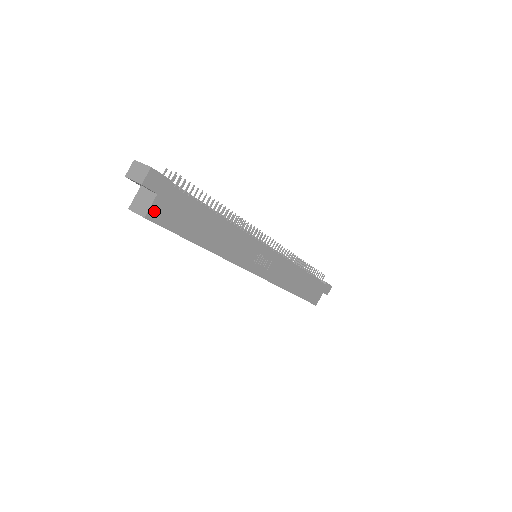
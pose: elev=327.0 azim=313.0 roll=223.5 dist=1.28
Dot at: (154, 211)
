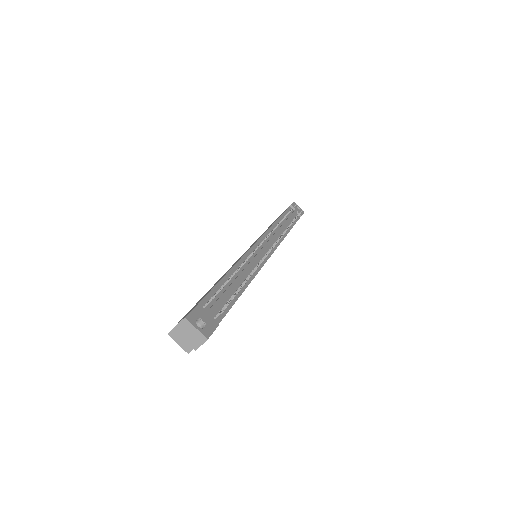
Dot at: occluded
